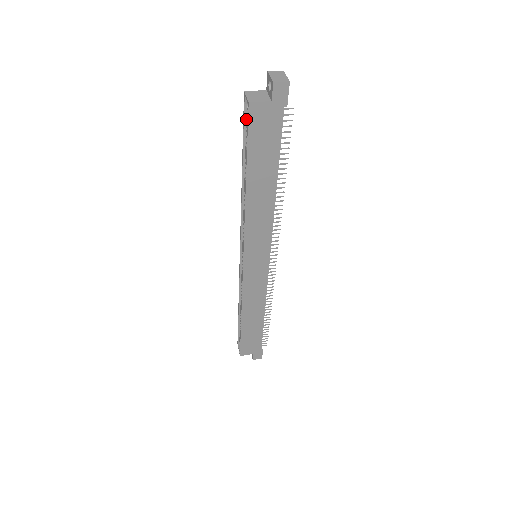
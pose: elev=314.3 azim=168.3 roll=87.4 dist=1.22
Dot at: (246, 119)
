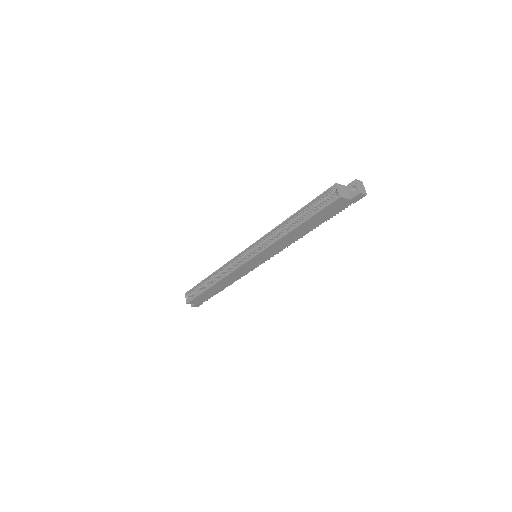
Dot at: (324, 195)
